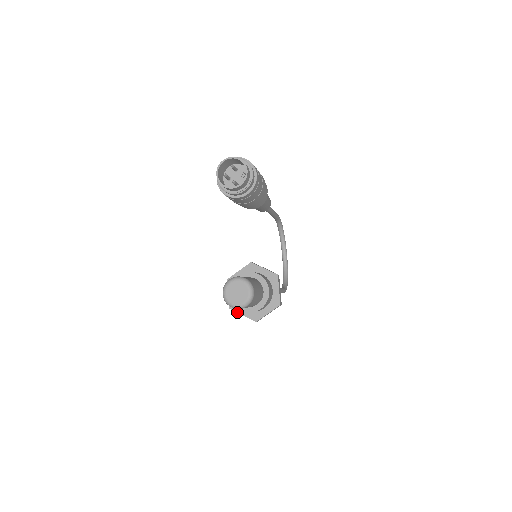
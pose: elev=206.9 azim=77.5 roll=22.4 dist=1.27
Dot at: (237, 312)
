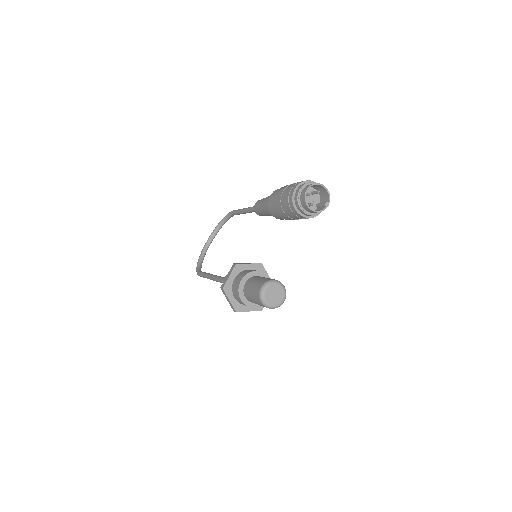
Dot at: (227, 295)
